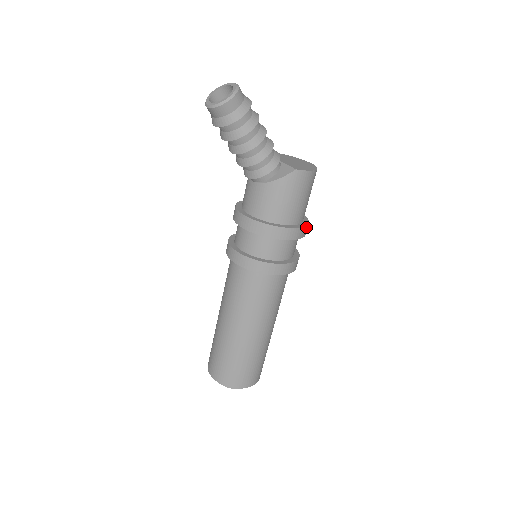
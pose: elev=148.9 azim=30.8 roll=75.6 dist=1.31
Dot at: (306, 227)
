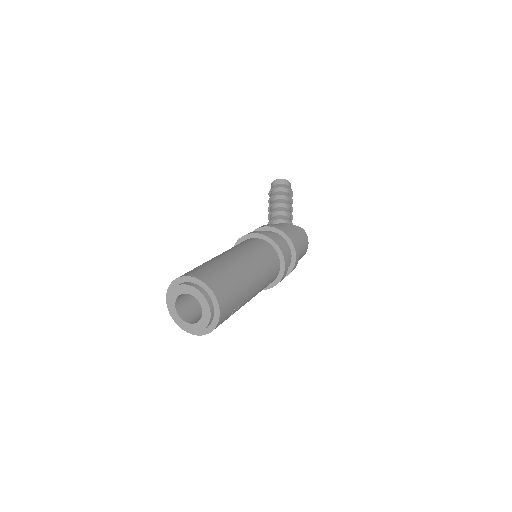
Dot at: (298, 259)
